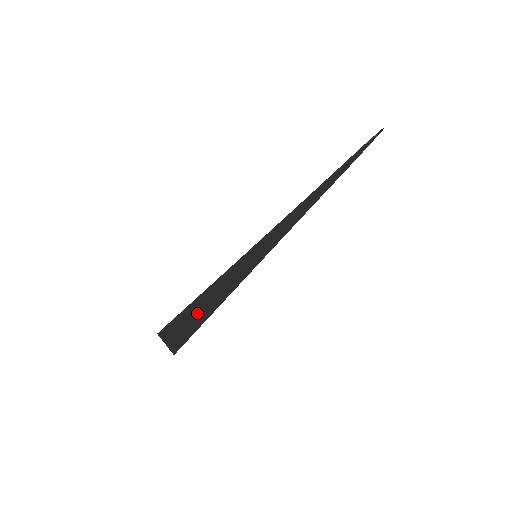
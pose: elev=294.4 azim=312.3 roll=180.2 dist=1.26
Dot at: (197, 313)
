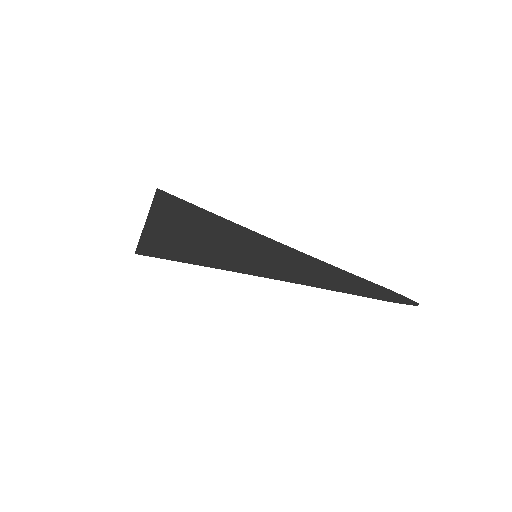
Dot at: (184, 232)
